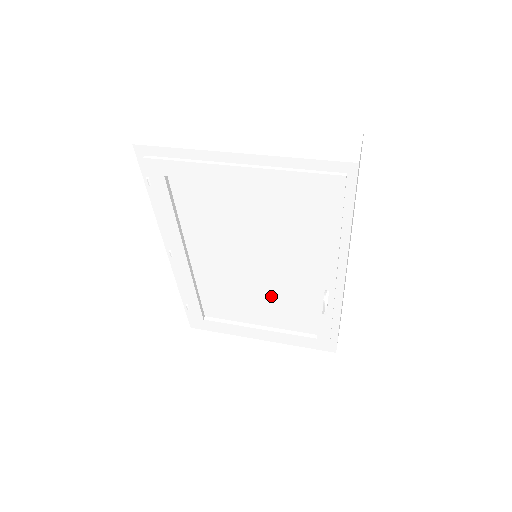
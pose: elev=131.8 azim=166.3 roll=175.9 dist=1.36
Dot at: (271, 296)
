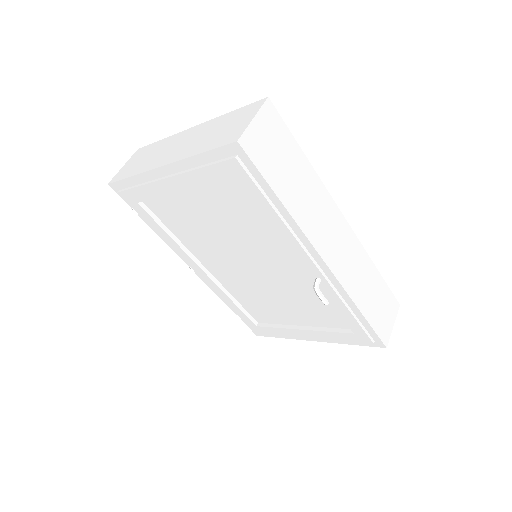
Dot at: (286, 294)
